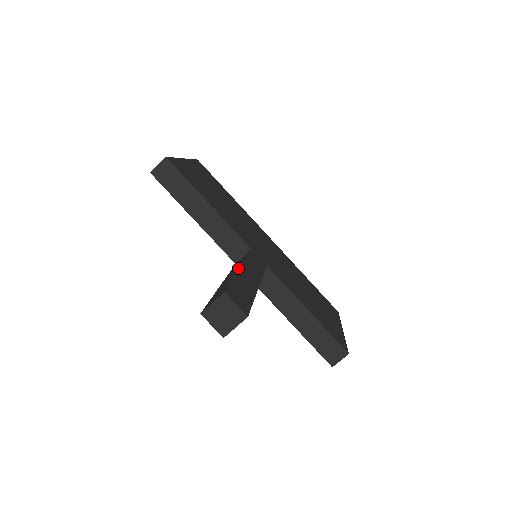
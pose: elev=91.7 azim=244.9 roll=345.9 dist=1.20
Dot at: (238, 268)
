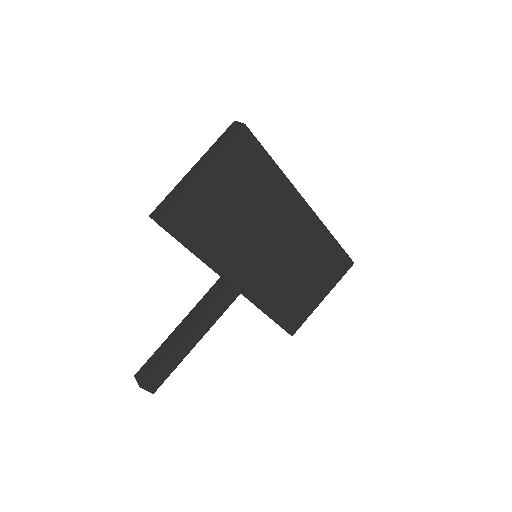
Dot at: (184, 334)
